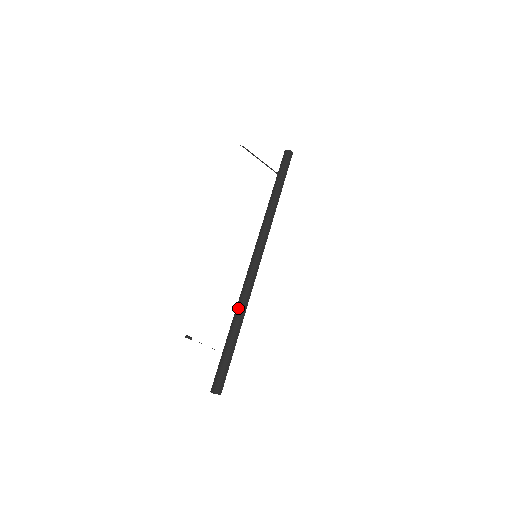
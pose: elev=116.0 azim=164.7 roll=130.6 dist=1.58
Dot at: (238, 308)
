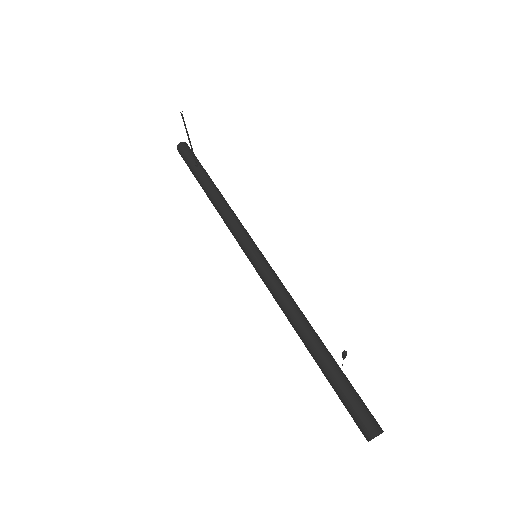
Dot at: (302, 317)
